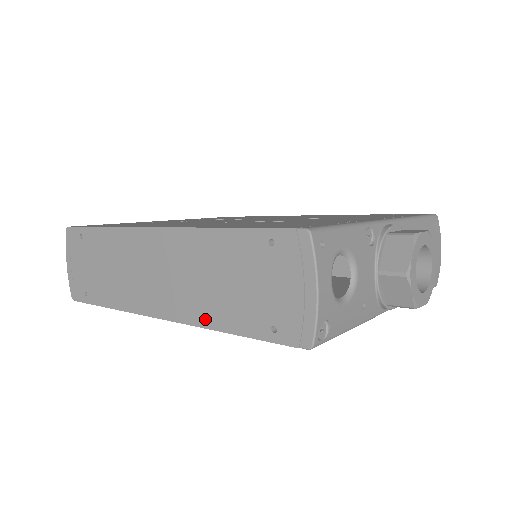
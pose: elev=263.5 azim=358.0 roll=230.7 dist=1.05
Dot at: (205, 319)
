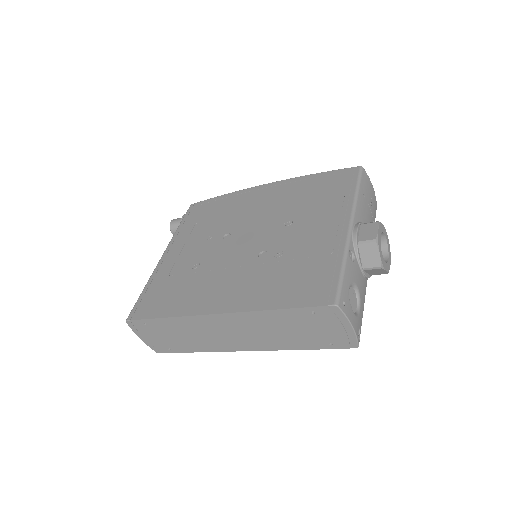
Dot at: (280, 347)
